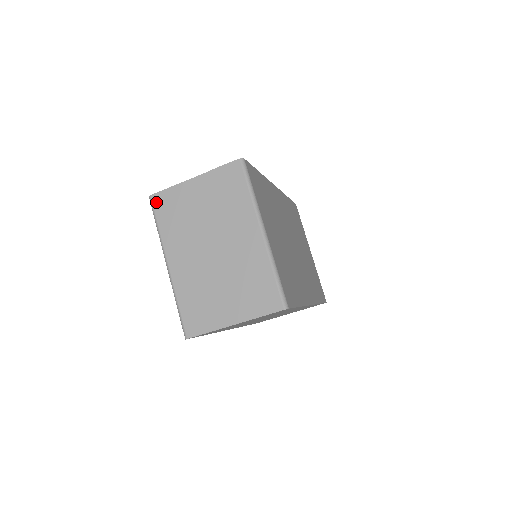
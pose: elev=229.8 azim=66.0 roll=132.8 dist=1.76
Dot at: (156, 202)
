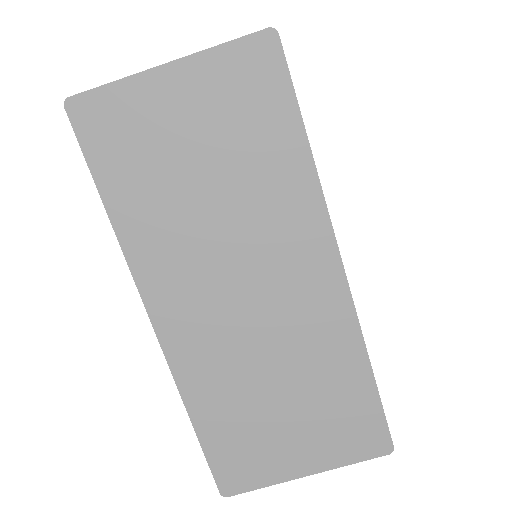
Dot at: occluded
